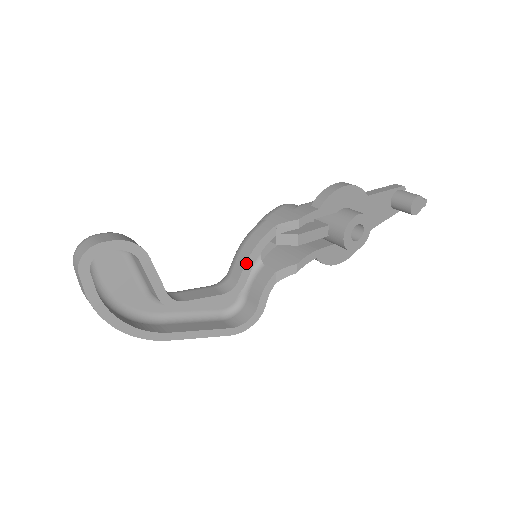
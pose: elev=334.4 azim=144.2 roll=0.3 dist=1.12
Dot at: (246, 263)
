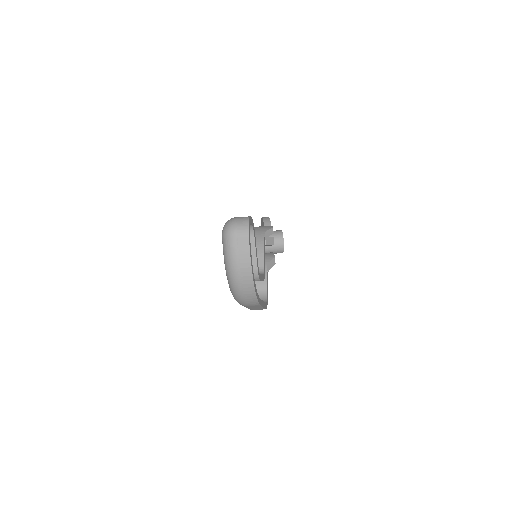
Dot at: (264, 254)
